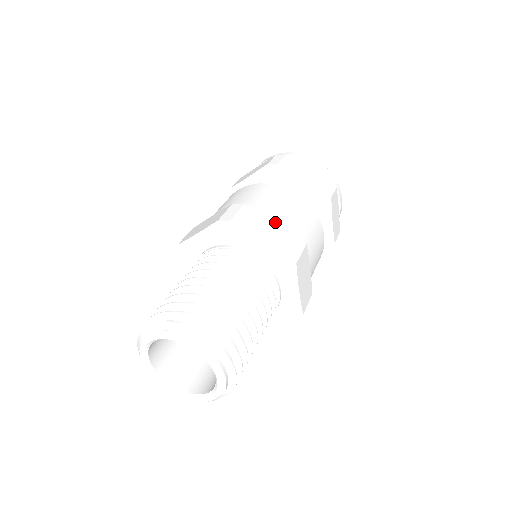
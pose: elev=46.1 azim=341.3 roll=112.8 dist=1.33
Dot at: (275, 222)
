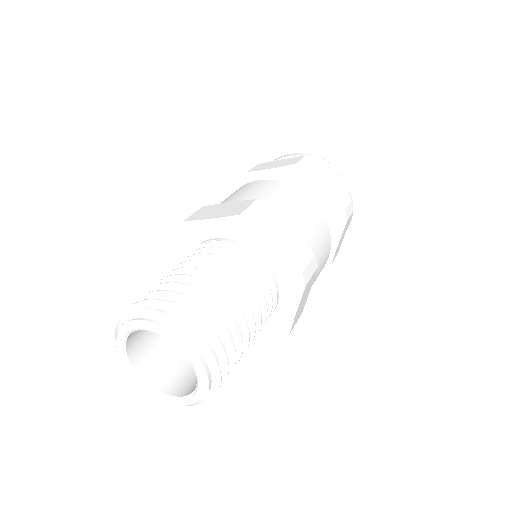
Dot at: (232, 203)
